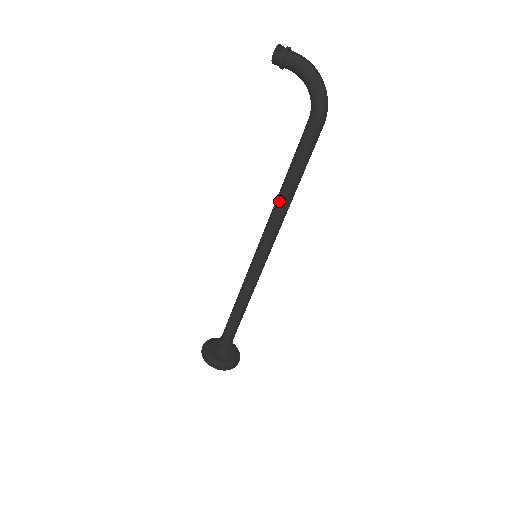
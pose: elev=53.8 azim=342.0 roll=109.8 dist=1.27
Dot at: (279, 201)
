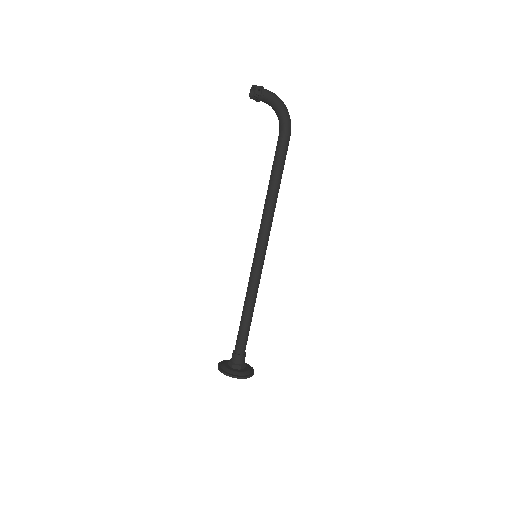
Dot at: (271, 200)
